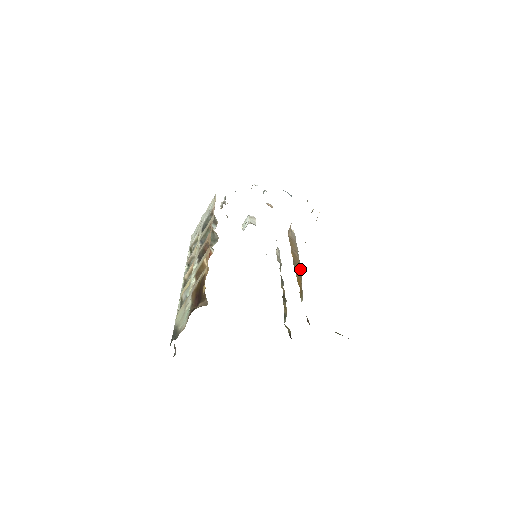
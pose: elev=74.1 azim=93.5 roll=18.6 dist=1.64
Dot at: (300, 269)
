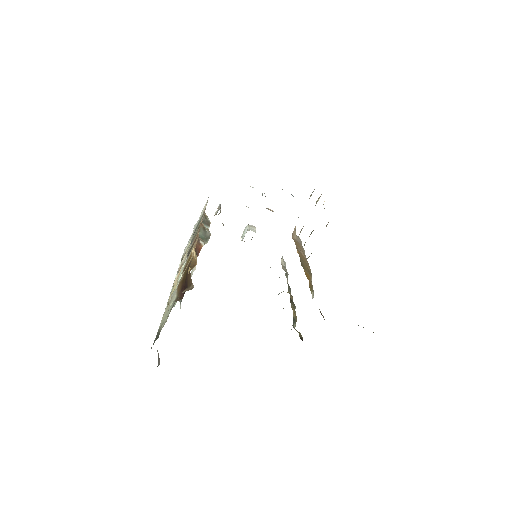
Dot at: (308, 267)
